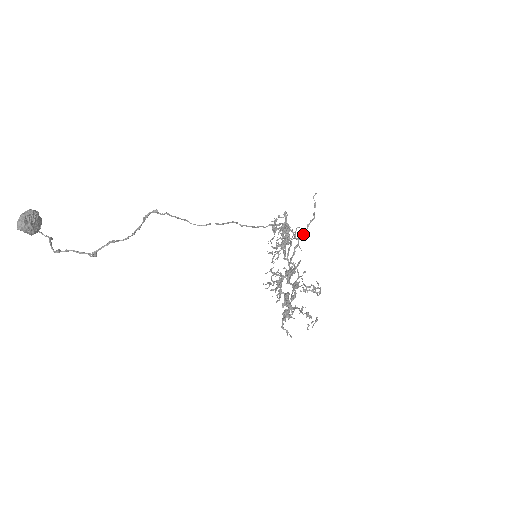
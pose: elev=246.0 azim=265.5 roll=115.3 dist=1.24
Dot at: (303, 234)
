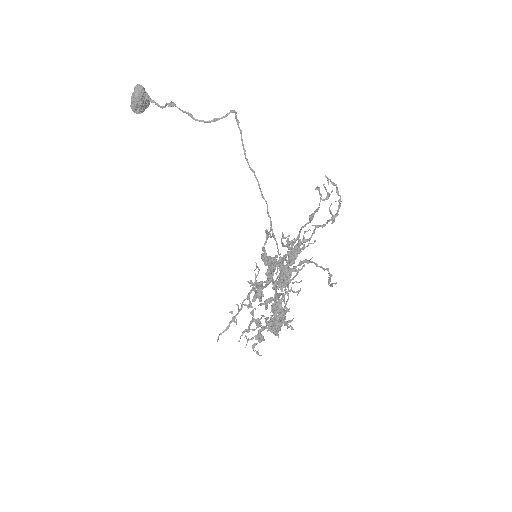
Dot at: (317, 264)
